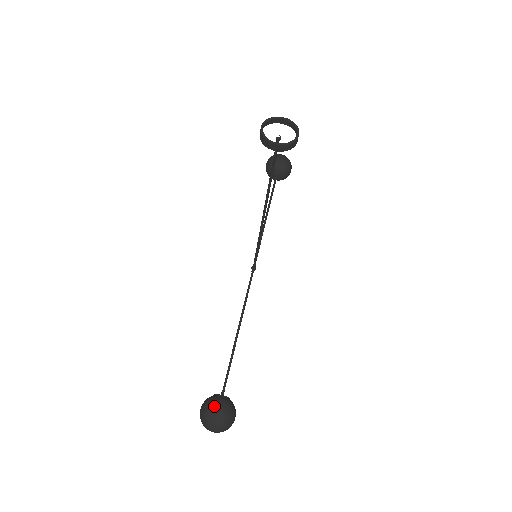
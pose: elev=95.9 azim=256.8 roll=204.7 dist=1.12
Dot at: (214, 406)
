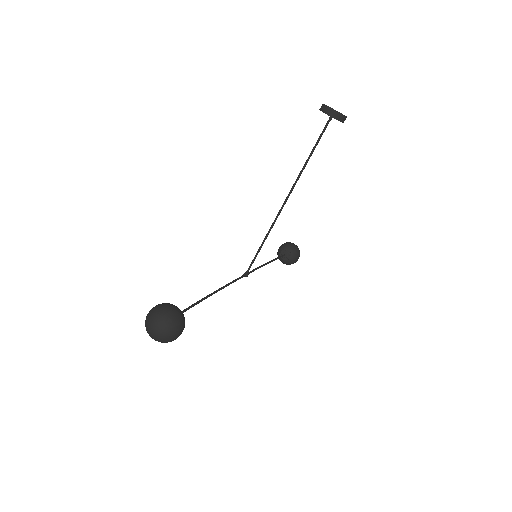
Dot at: (170, 304)
